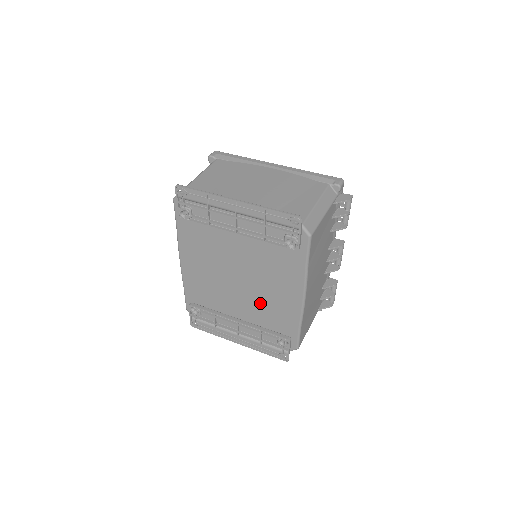
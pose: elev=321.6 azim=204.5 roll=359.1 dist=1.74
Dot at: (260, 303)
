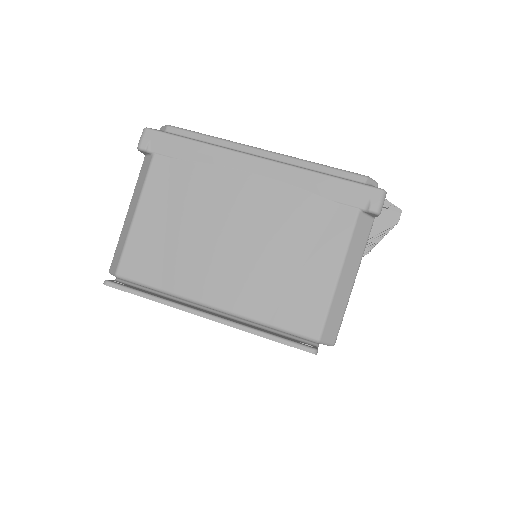
Dot at: occluded
